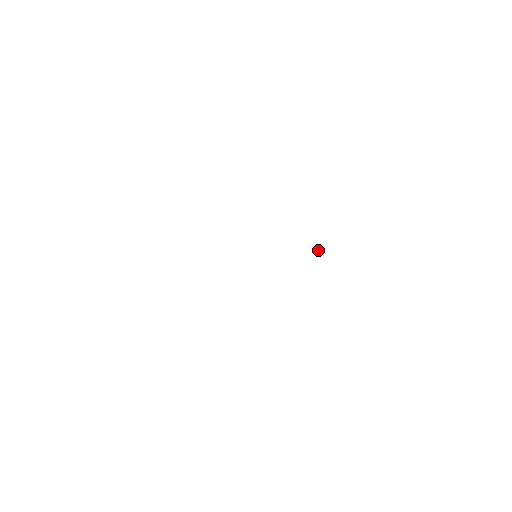
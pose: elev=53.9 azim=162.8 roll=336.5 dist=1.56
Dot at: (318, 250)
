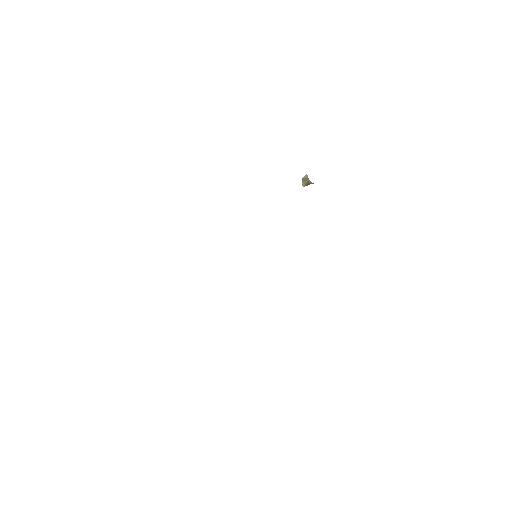
Dot at: (302, 183)
